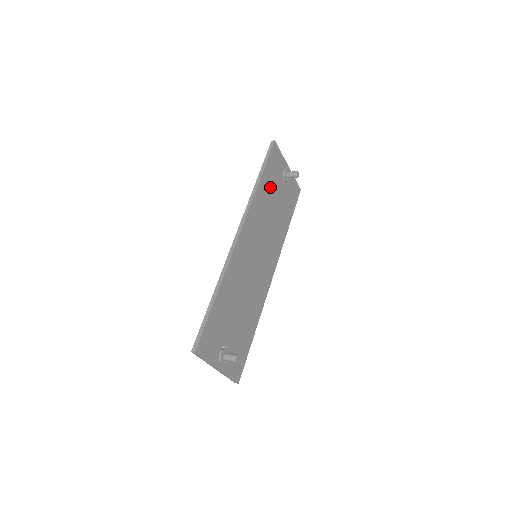
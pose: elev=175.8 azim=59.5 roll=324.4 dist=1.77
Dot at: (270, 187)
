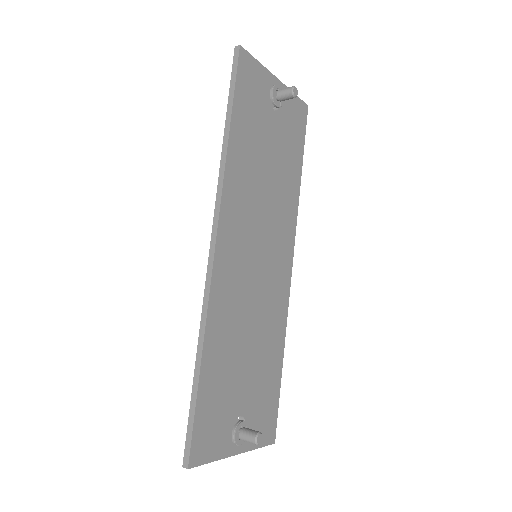
Dot at: (252, 133)
